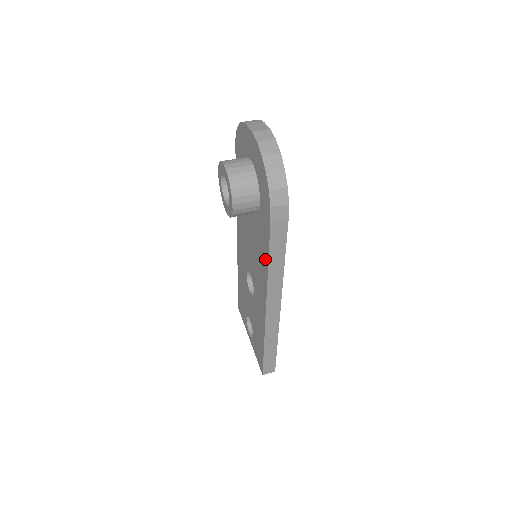
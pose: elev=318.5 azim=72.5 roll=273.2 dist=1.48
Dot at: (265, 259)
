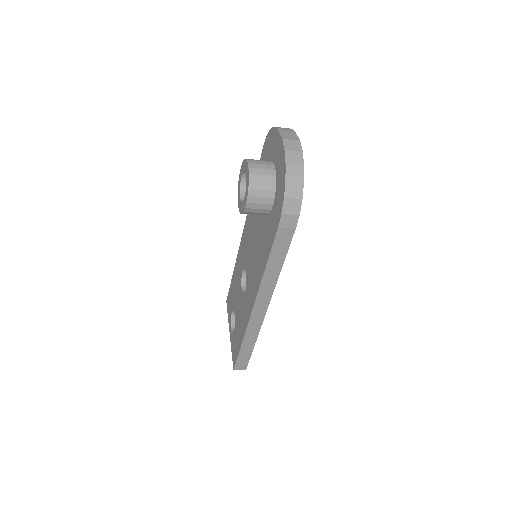
Dot at: (264, 261)
